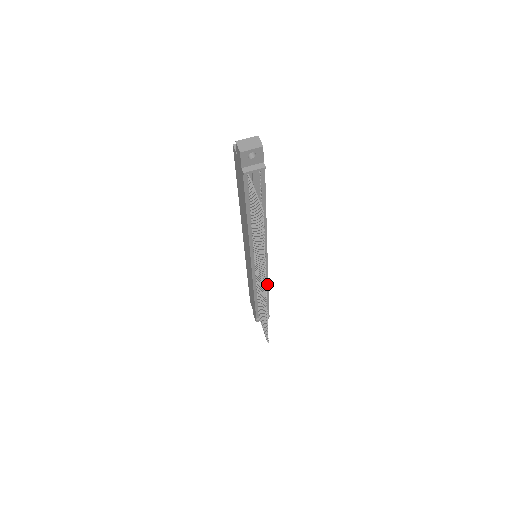
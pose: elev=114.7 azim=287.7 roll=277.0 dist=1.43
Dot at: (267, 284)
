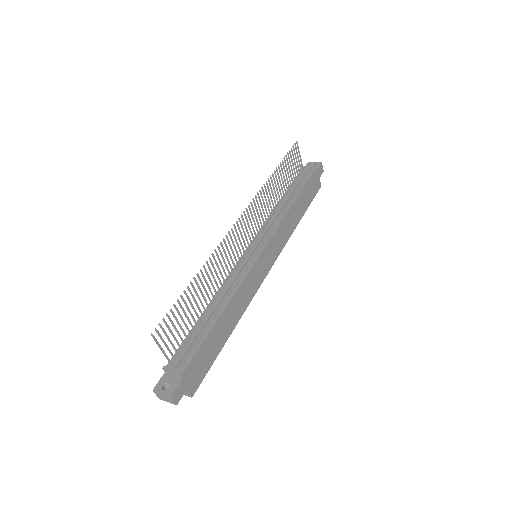
Dot at: (235, 292)
